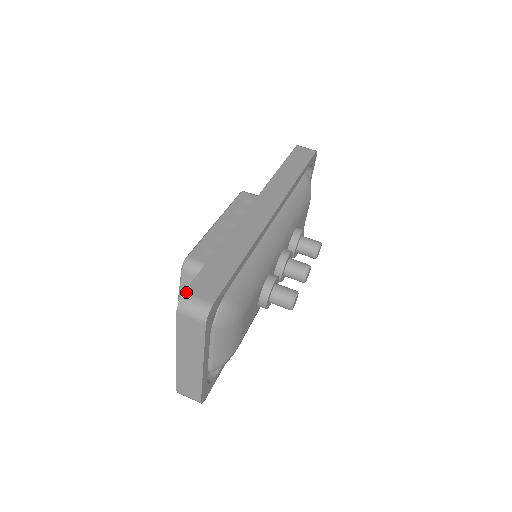
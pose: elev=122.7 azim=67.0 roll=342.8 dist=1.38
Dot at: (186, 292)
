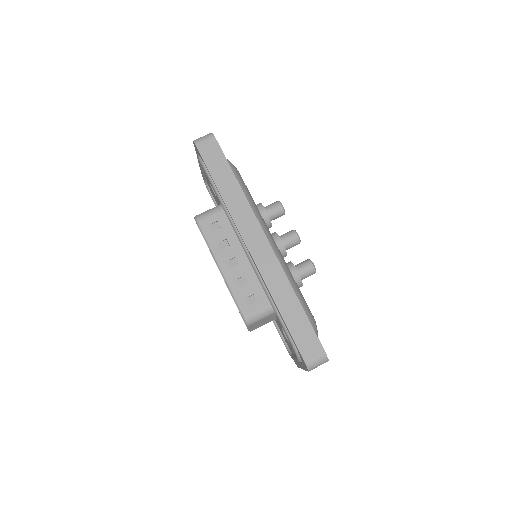
Dot at: (306, 361)
